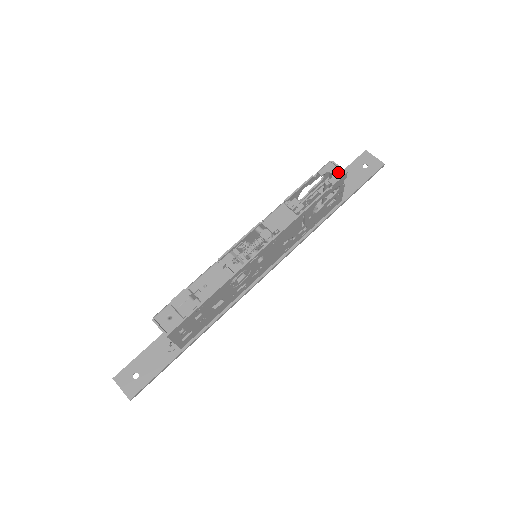
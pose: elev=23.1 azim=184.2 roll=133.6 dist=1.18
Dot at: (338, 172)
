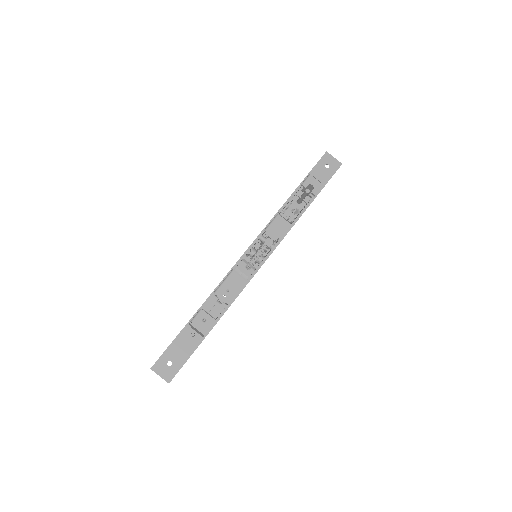
Dot at: (318, 184)
